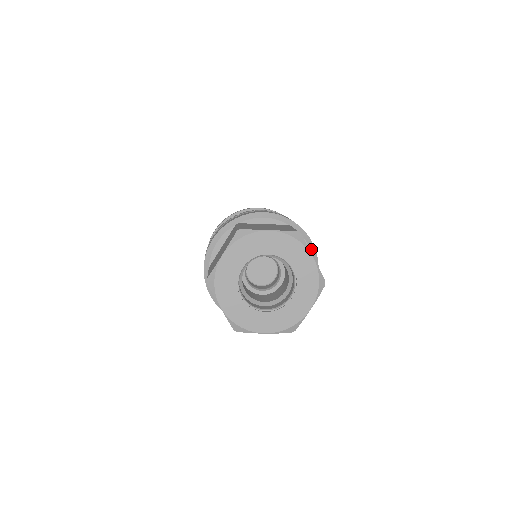
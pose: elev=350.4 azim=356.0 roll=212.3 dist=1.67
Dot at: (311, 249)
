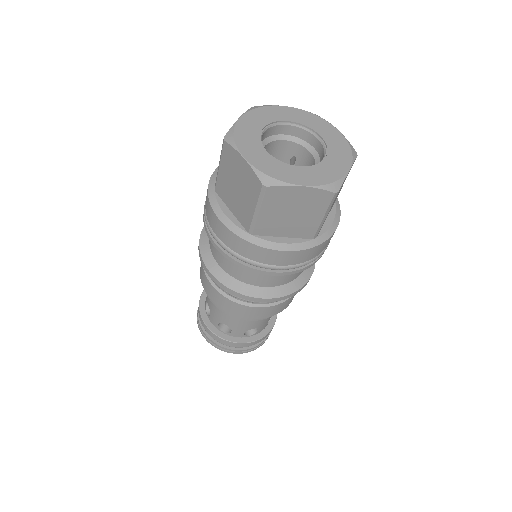
Dot at: occluded
